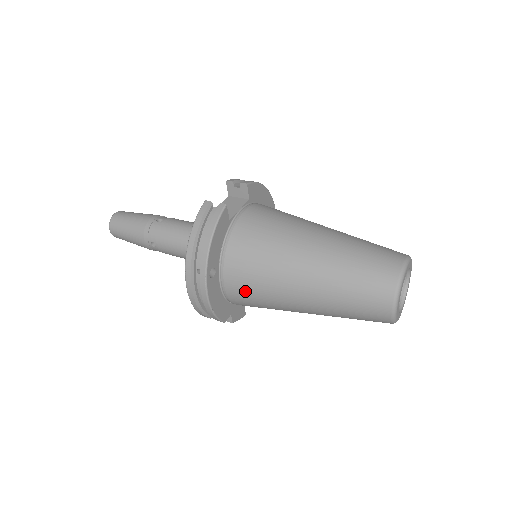
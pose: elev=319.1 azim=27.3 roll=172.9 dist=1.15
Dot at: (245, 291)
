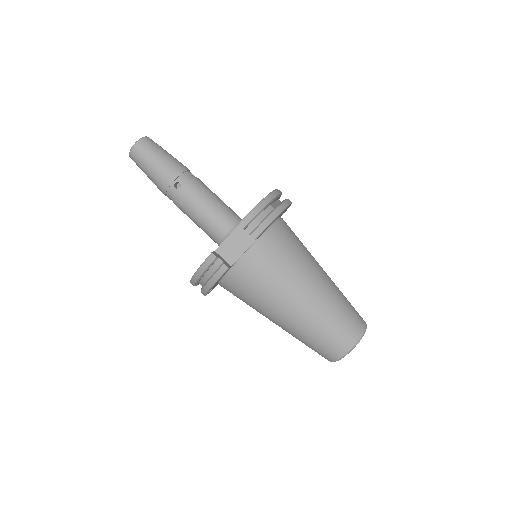
Dot at: occluded
